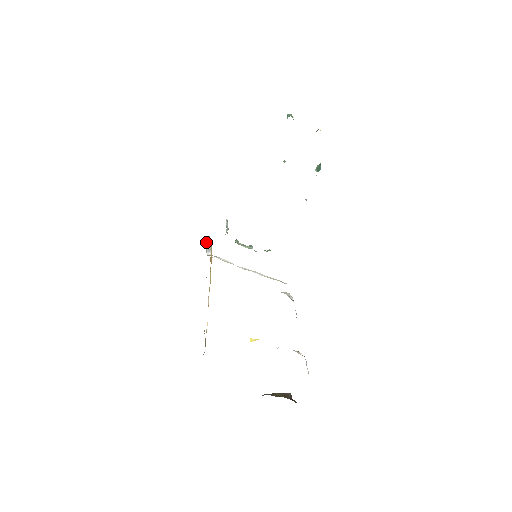
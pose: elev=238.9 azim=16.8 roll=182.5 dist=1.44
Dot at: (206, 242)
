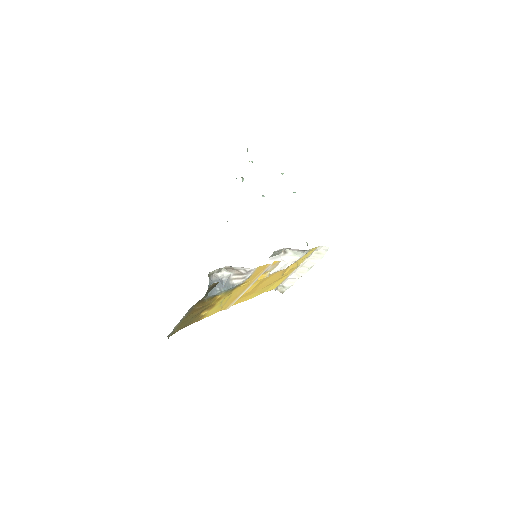
Dot at: occluded
